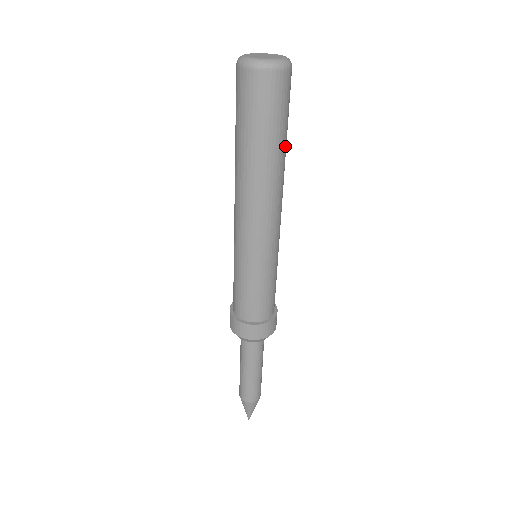
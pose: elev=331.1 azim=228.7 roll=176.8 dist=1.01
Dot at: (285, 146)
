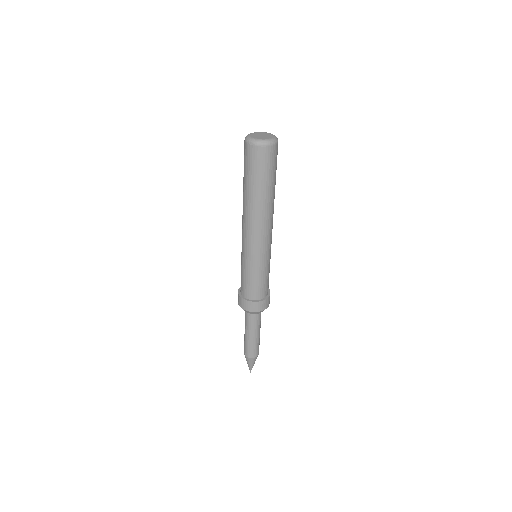
Dot at: occluded
